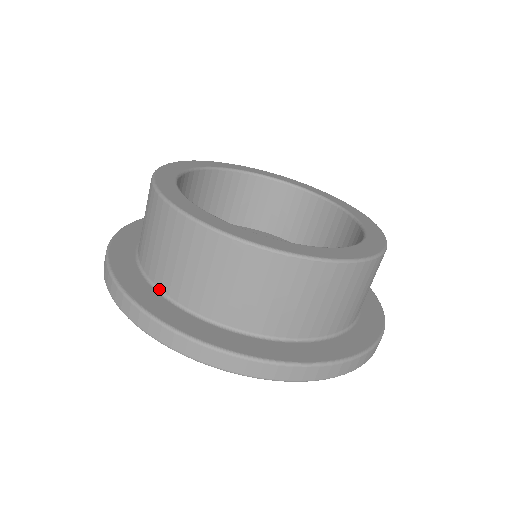
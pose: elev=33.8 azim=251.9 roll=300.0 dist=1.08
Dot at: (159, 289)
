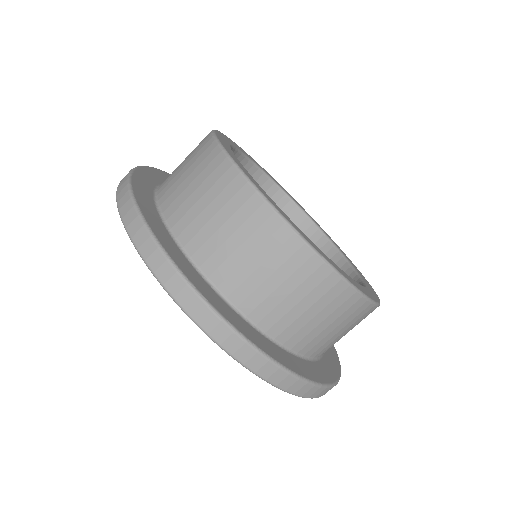
Dot at: (182, 246)
